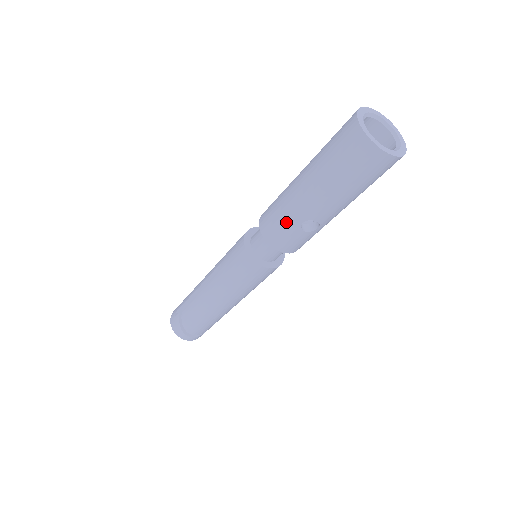
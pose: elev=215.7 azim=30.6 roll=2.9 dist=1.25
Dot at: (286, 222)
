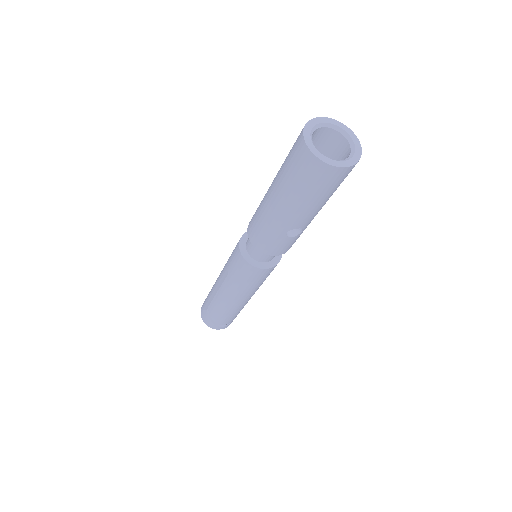
Dot at: (272, 235)
